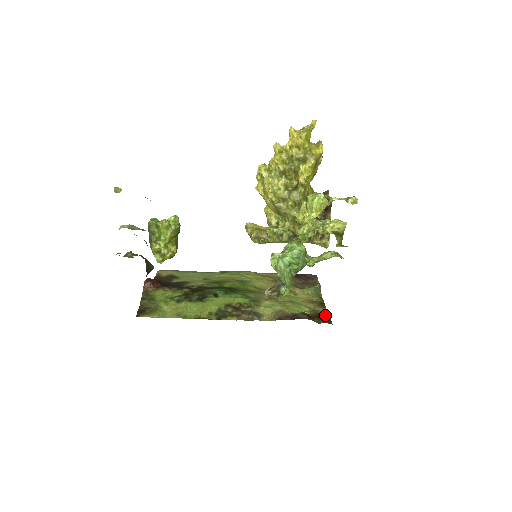
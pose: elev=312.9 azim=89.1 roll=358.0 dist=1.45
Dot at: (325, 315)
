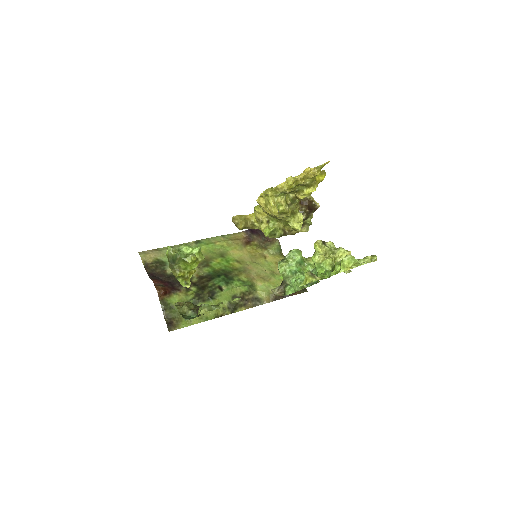
Dot at: occluded
